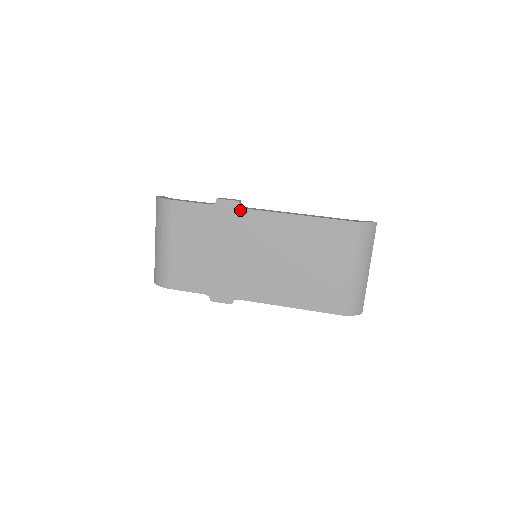
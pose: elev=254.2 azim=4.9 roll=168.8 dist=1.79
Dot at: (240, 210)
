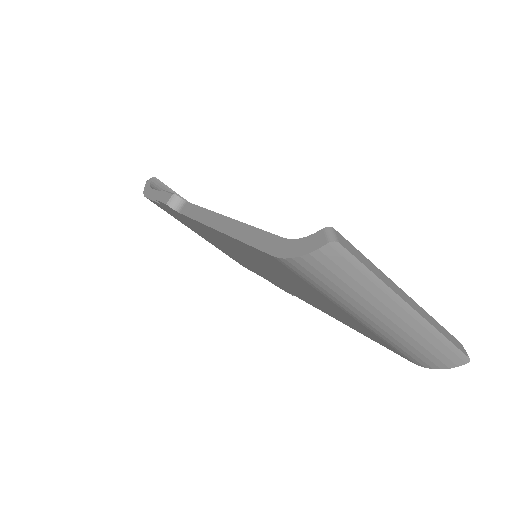
Dot at: (179, 214)
